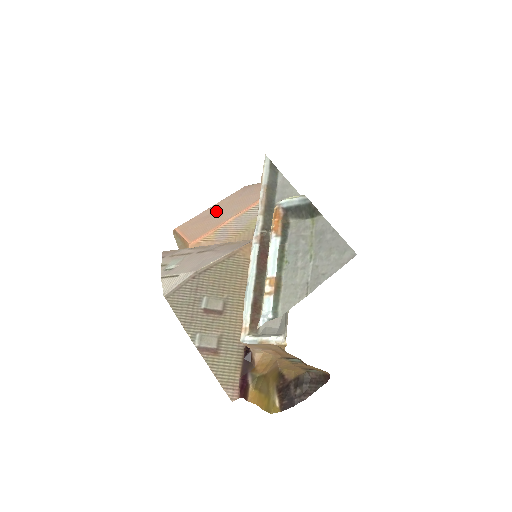
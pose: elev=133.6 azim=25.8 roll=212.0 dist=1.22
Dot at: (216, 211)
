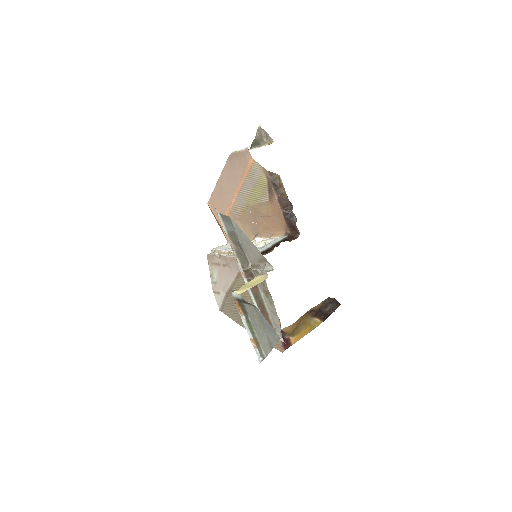
Dot at: (222, 187)
